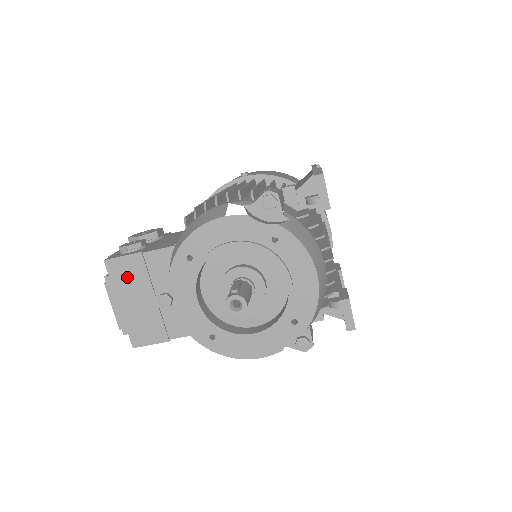
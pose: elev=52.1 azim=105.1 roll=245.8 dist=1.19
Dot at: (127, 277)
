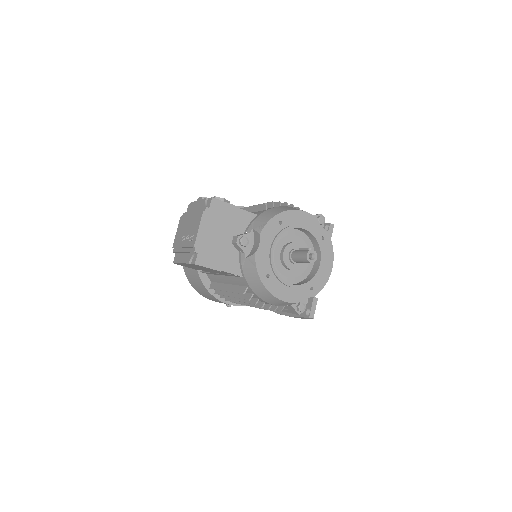
Dot at: (220, 216)
